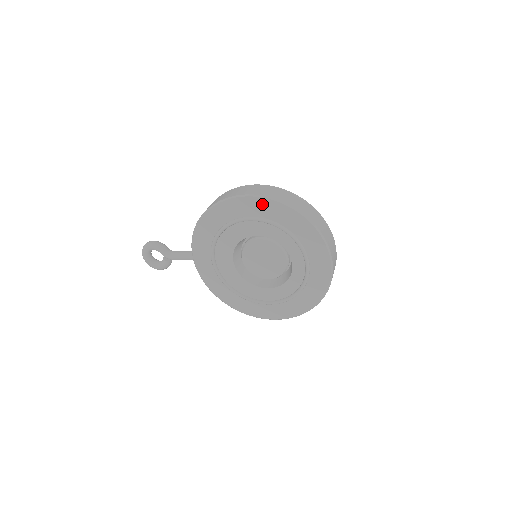
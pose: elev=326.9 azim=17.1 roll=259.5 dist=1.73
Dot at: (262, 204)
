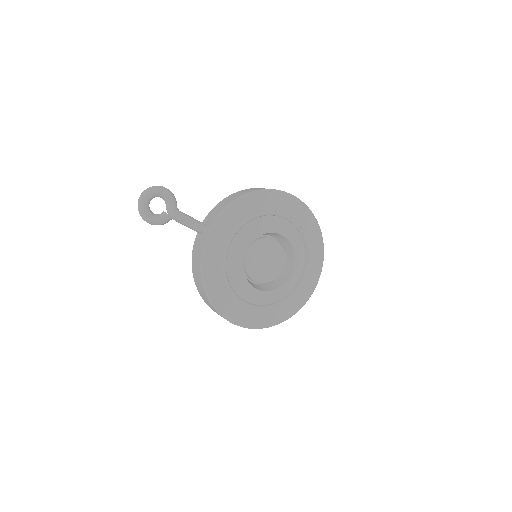
Dot at: (303, 212)
